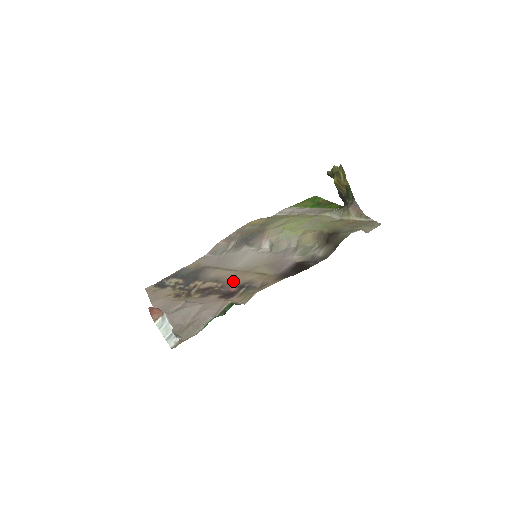
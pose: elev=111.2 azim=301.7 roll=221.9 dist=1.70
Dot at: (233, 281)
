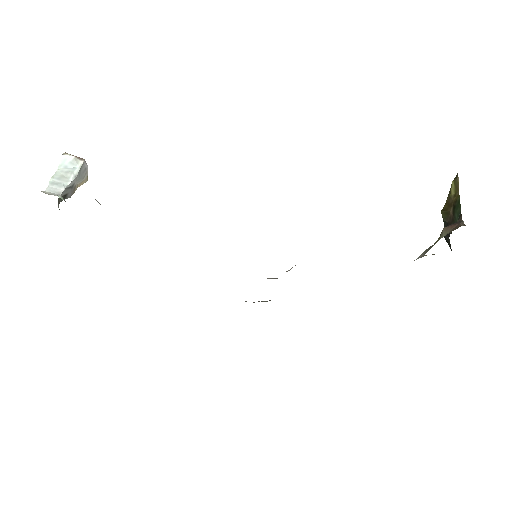
Dot at: occluded
